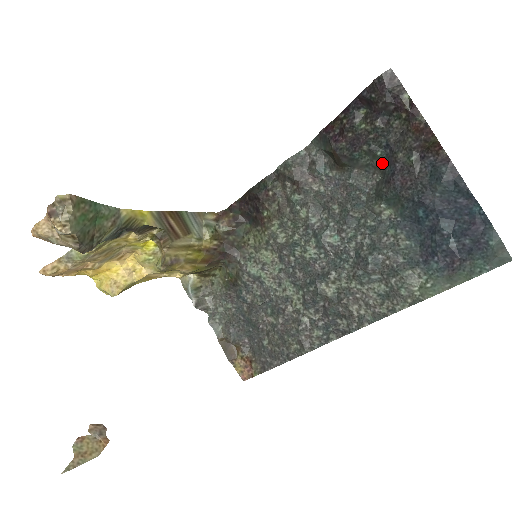
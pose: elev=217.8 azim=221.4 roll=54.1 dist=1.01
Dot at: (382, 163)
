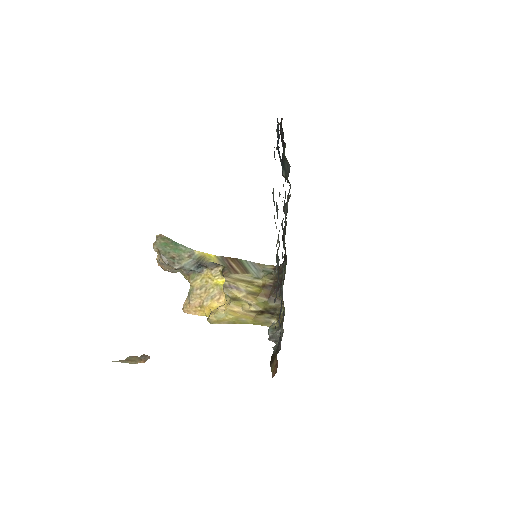
Dot at: (285, 156)
